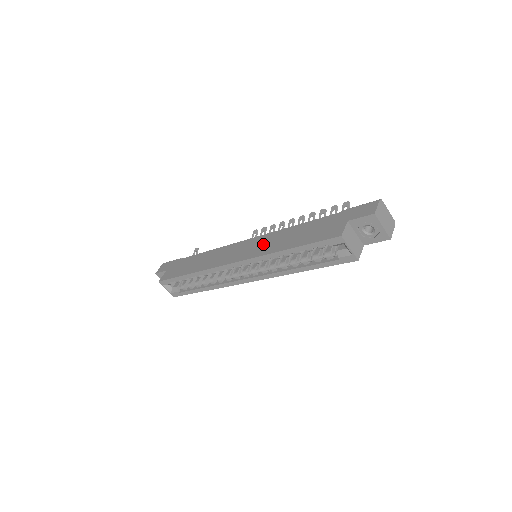
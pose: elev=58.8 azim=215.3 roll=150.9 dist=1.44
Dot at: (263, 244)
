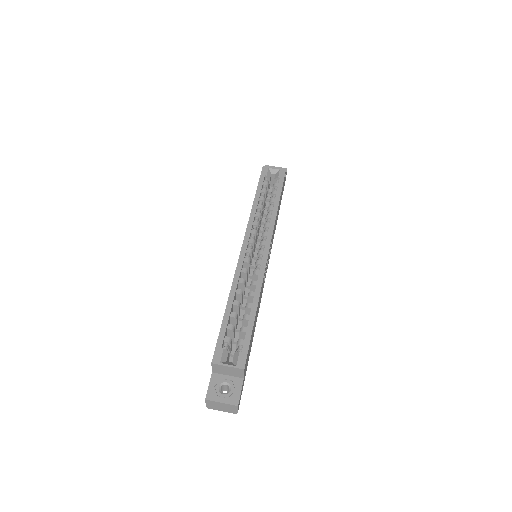
Dot at: occluded
